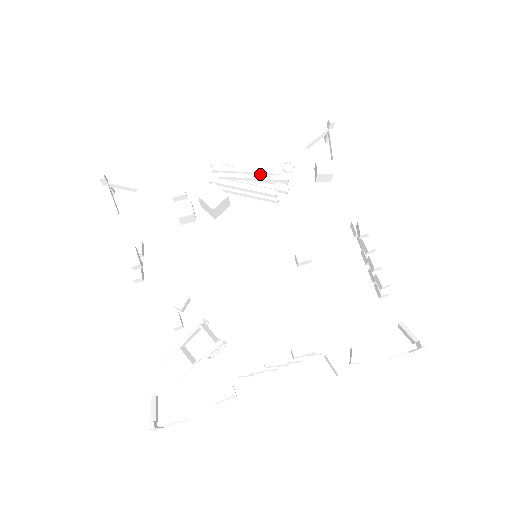
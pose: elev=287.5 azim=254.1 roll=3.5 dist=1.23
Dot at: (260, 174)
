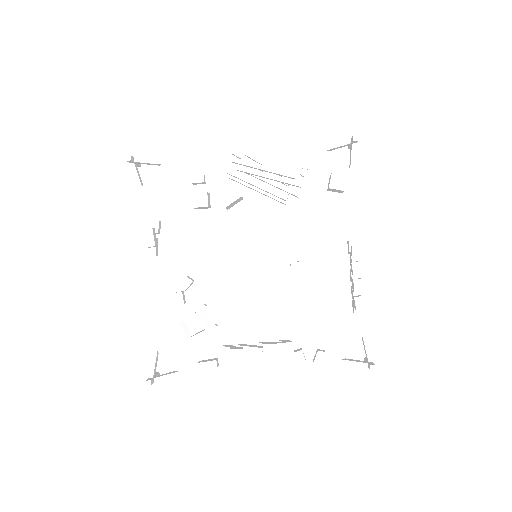
Dot at: (276, 175)
